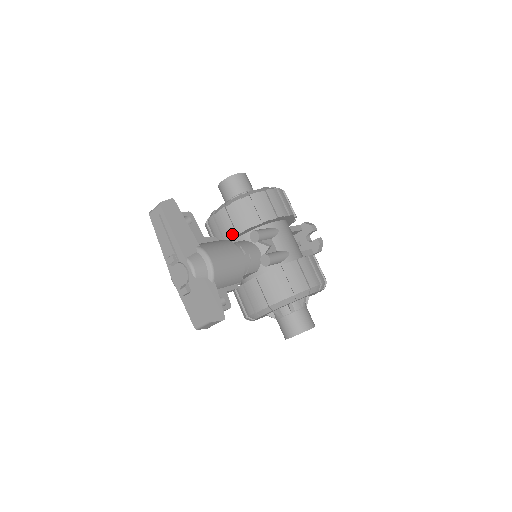
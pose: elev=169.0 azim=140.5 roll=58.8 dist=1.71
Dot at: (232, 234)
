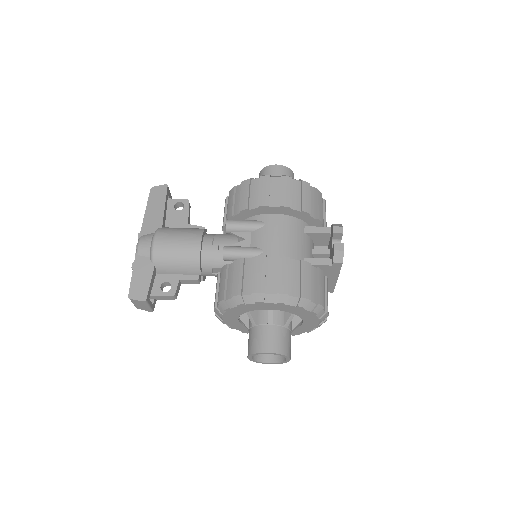
Dot at: occluded
